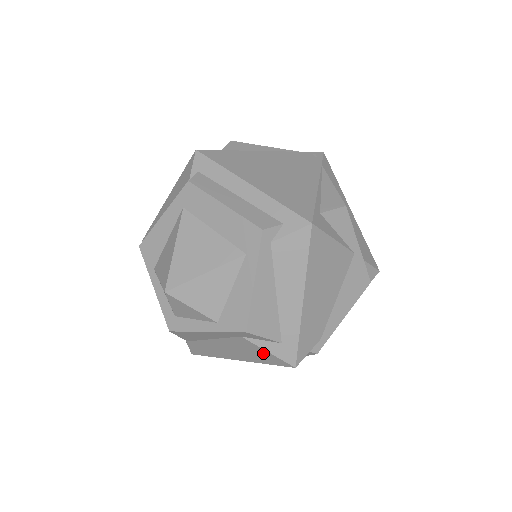
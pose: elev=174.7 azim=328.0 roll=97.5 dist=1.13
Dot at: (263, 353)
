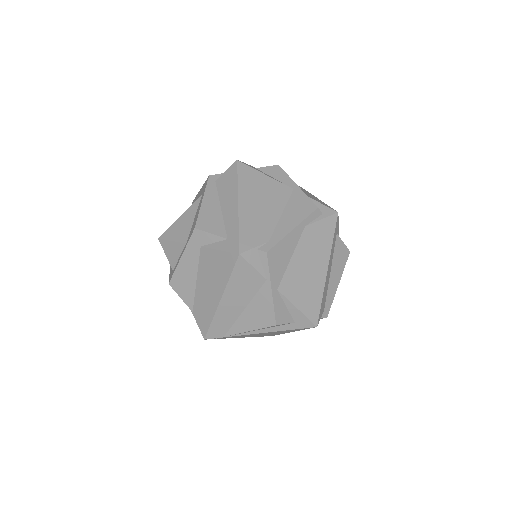
Dot at: (219, 257)
